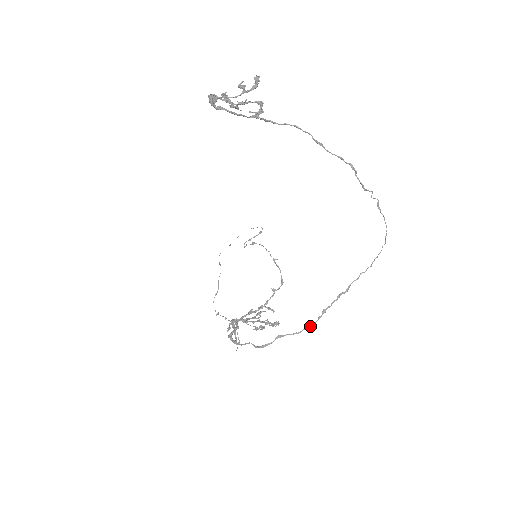
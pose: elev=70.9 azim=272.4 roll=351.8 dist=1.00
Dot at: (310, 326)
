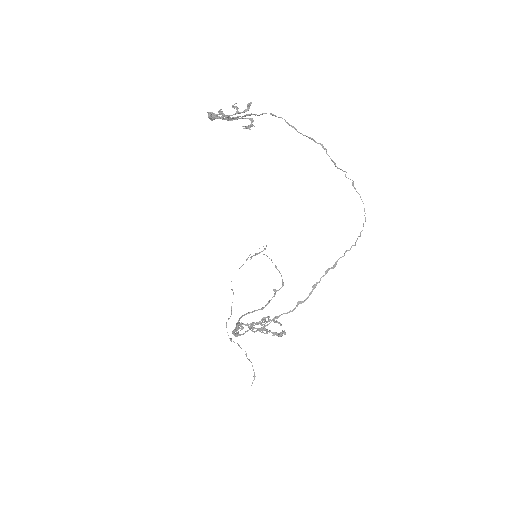
Dot at: (302, 302)
